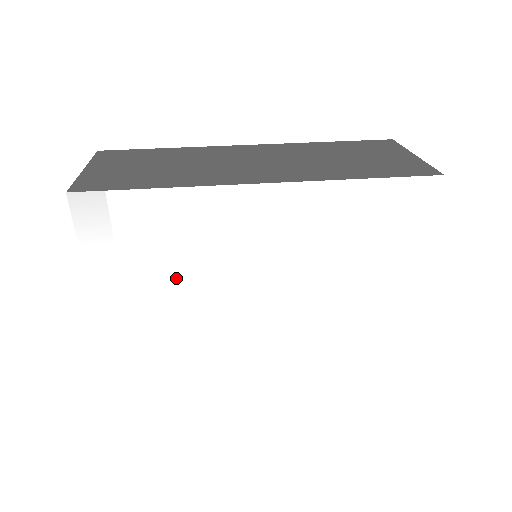
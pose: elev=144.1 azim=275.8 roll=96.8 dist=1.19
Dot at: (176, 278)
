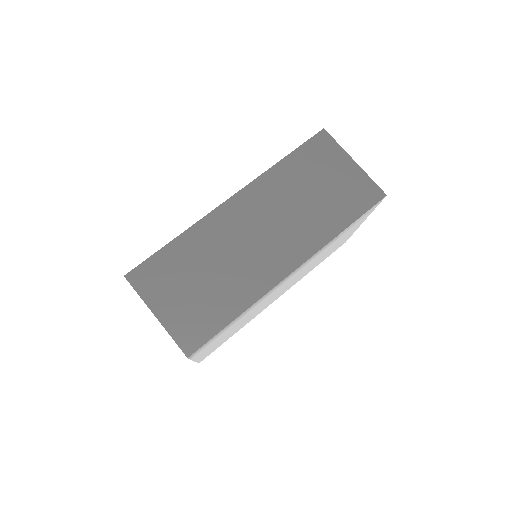
Dot at: (240, 322)
